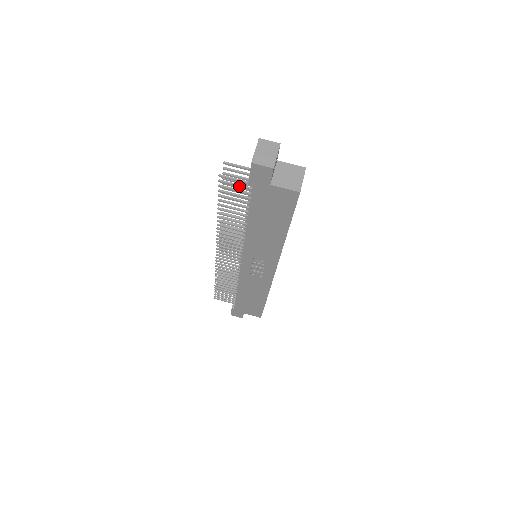
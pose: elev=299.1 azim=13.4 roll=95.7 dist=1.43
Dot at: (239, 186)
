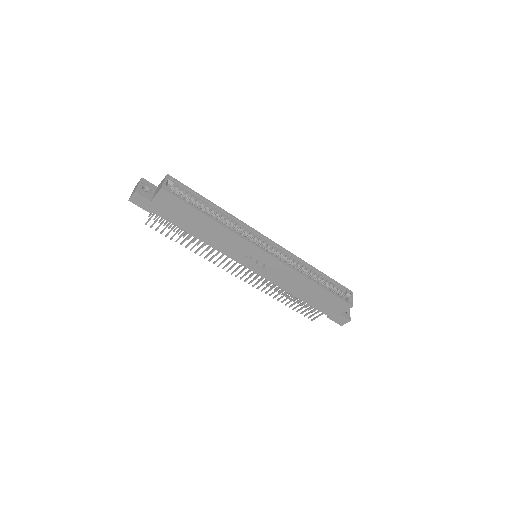
Dot at: (157, 219)
